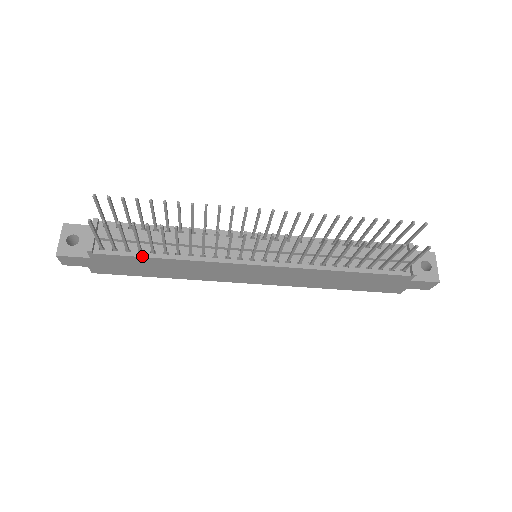
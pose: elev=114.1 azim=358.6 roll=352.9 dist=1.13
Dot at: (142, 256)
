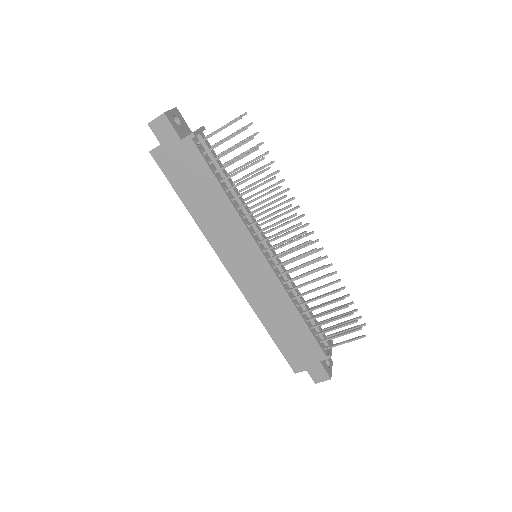
Dot at: (215, 175)
